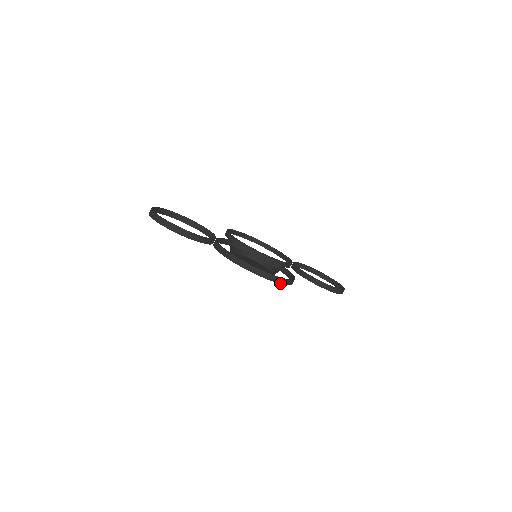
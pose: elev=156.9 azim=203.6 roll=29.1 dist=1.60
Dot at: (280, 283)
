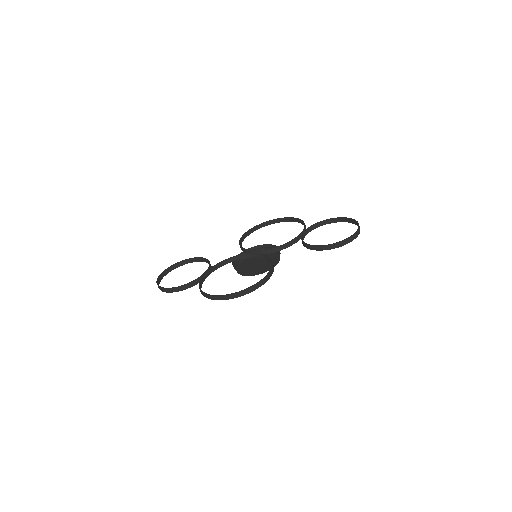
Dot at: (244, 294)
